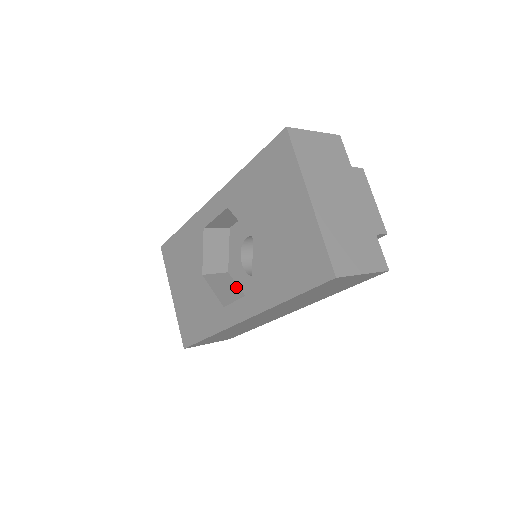
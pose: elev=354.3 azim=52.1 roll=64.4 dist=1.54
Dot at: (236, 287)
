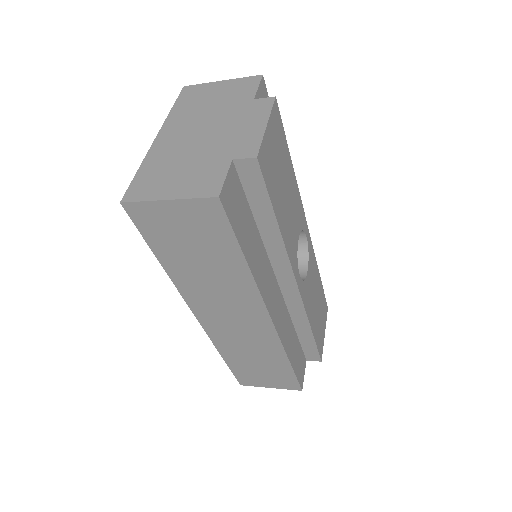
Dot at: occluded
